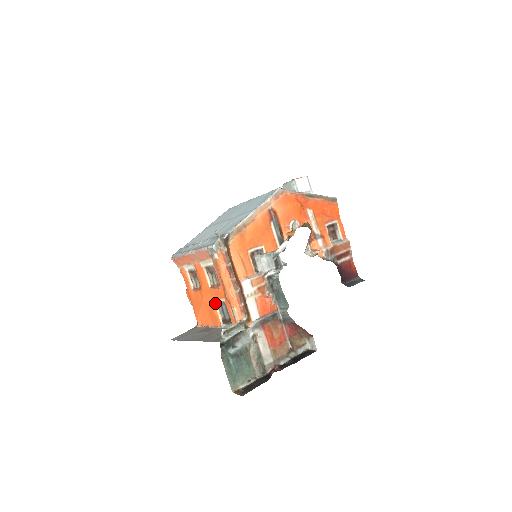
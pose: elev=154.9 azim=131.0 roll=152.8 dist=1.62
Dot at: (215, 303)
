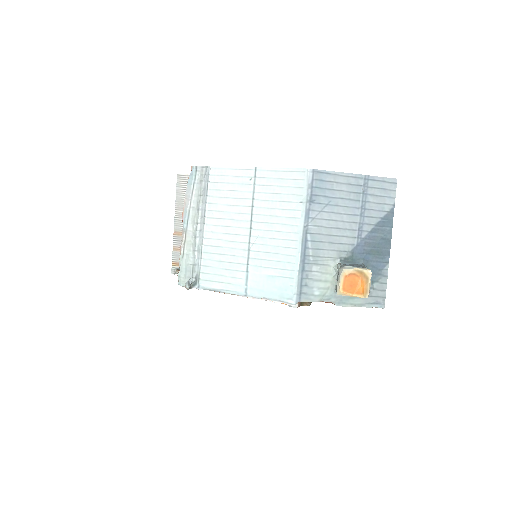
Dot at: occluded
